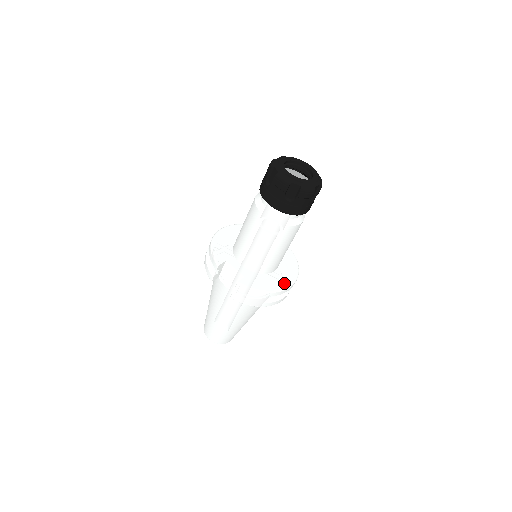
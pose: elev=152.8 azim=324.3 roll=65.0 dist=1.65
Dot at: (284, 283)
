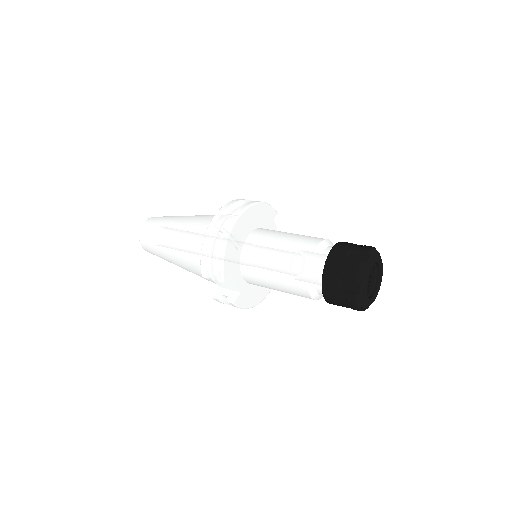
Dot at: (266, 291)
